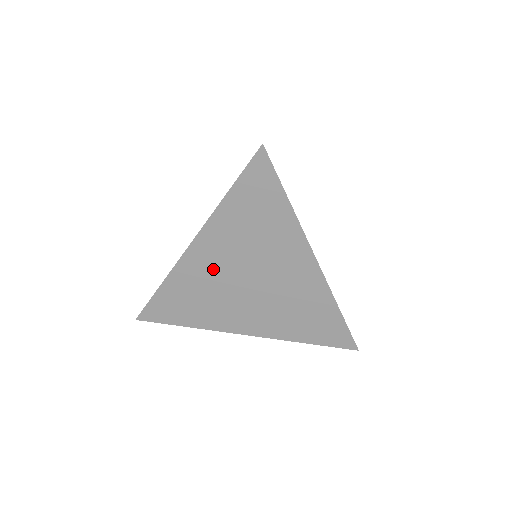
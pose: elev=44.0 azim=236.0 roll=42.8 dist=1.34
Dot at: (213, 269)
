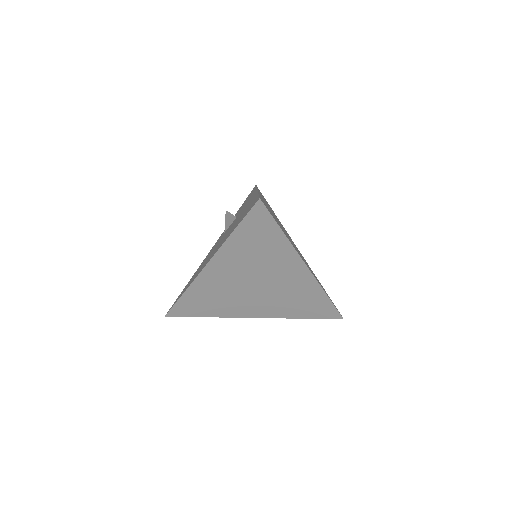
Dot at: (225, 280)
